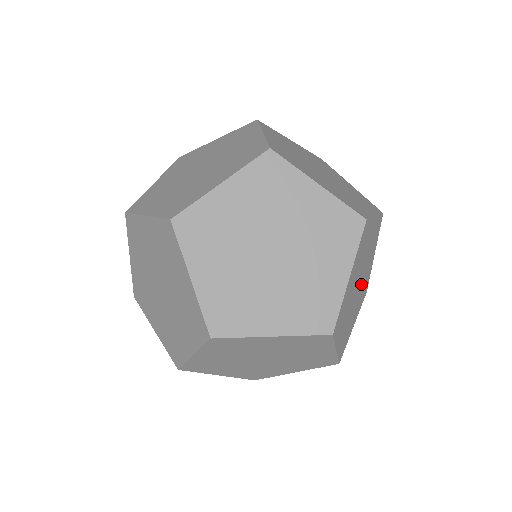
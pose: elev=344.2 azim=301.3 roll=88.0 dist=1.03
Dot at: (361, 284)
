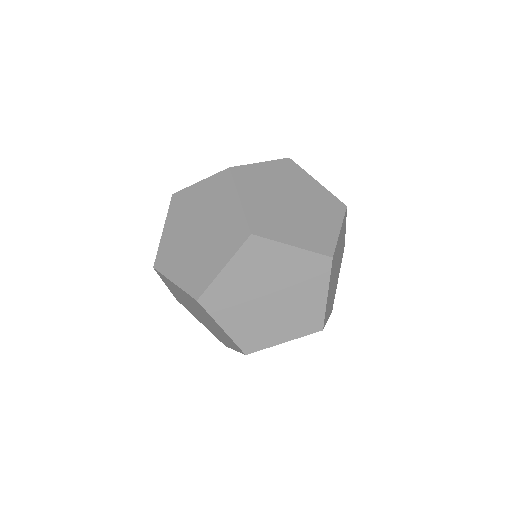
Dot at: (335, 279)
